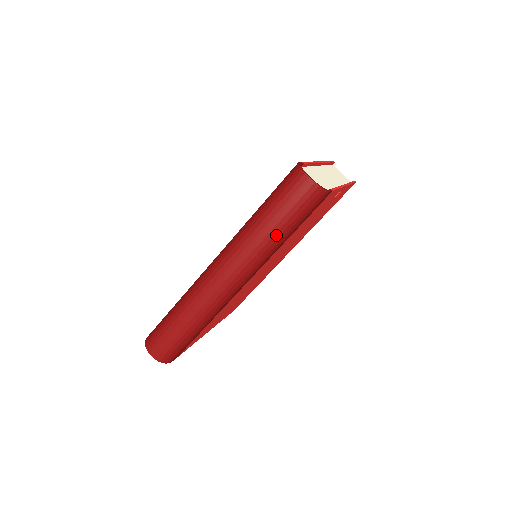
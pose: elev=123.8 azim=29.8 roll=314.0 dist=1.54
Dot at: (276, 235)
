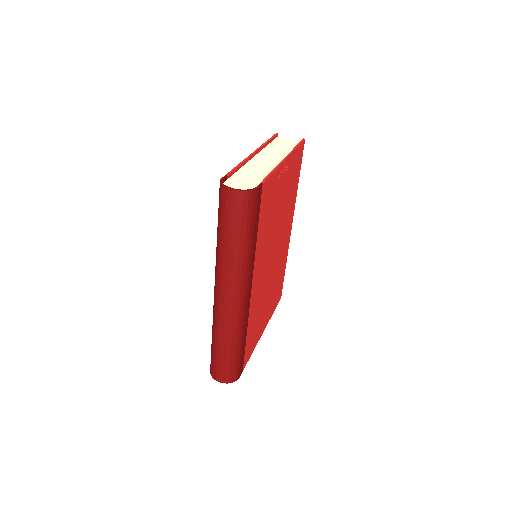
Dot at: (241, 246)
